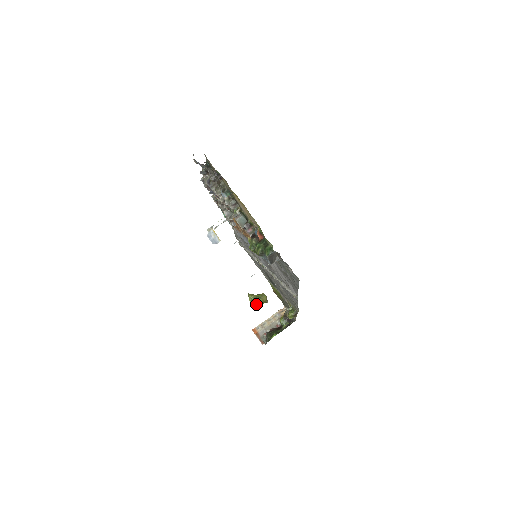
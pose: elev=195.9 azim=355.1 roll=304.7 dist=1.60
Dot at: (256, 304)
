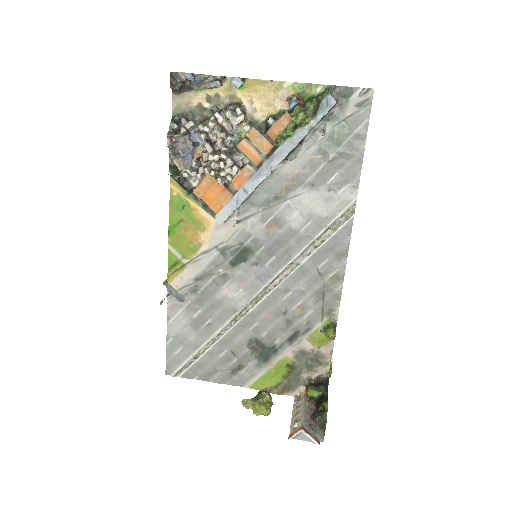
Dot at: (266, 399)
